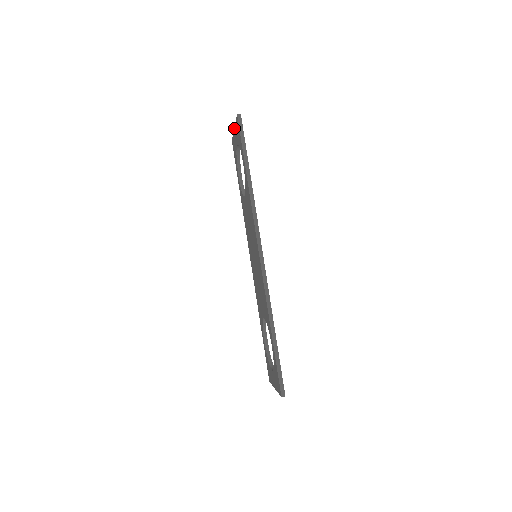
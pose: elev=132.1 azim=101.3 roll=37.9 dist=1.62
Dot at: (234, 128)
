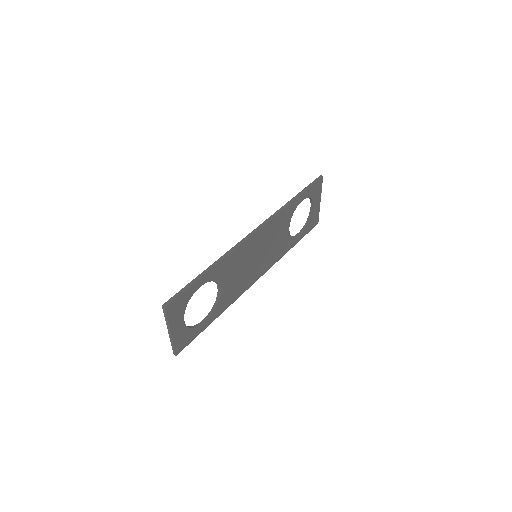
Dot at: occluded
